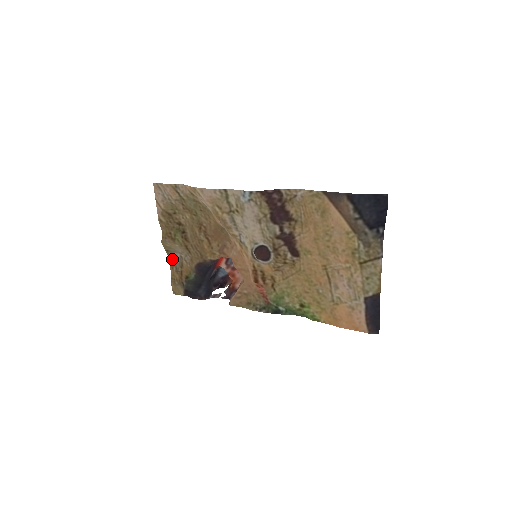
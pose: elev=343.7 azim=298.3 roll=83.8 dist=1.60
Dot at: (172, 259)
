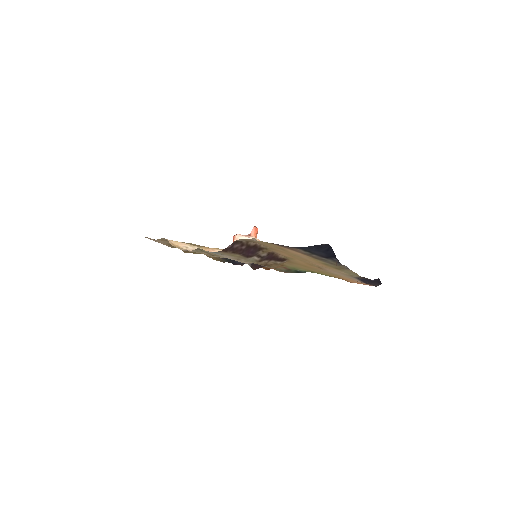
Dot at: occluded
